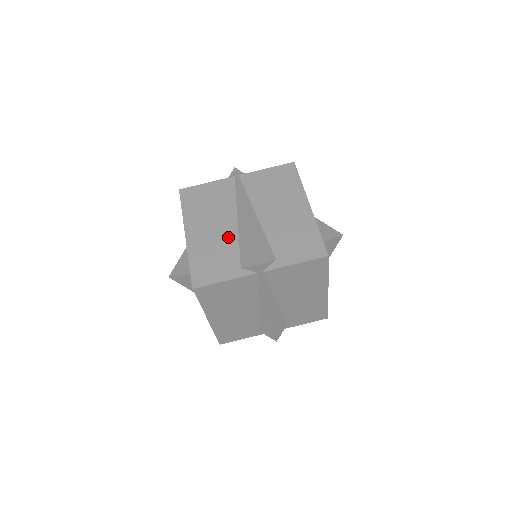
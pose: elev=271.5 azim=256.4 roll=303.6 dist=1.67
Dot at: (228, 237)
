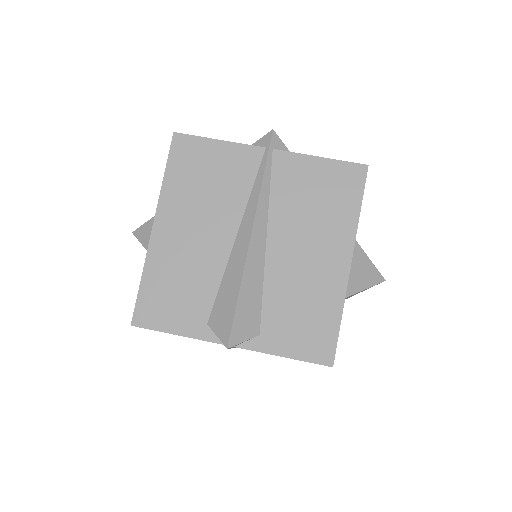
Dot at: (210, 262)
